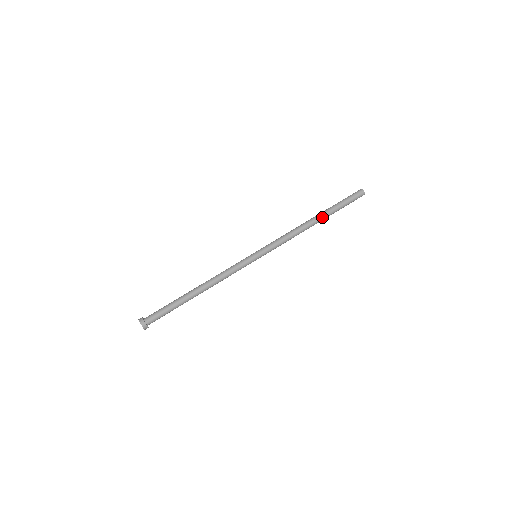
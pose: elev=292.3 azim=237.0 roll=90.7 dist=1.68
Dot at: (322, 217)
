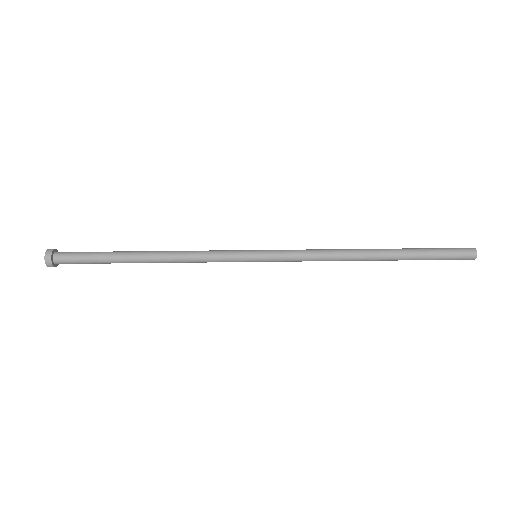
Dot at: (387, 256)
